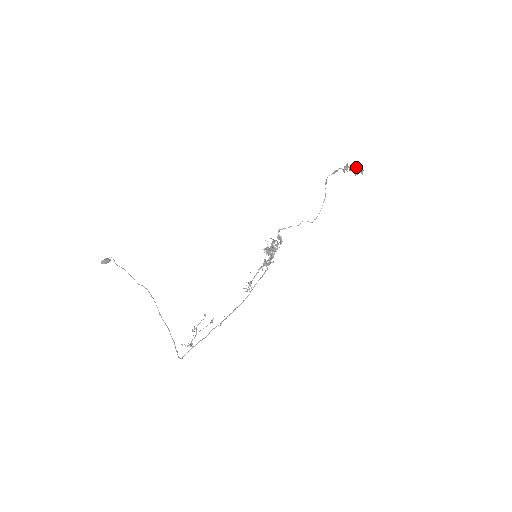
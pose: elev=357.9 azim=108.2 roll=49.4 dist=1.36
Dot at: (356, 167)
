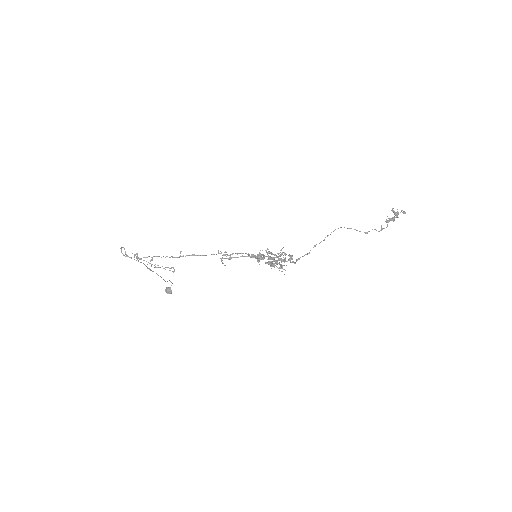
Dot at: (397, 211)
